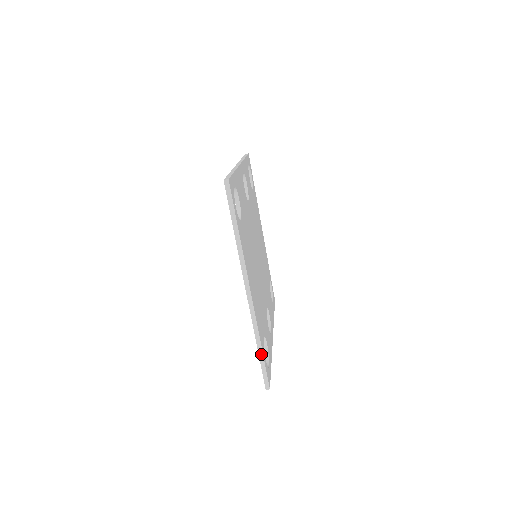
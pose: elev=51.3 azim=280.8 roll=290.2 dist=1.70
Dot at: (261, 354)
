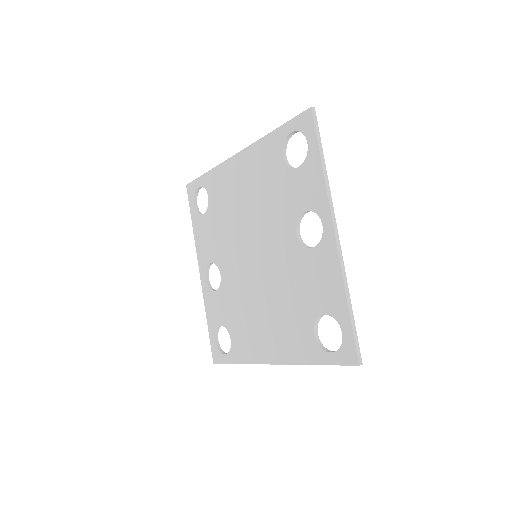
Dot at: (235, 363)
